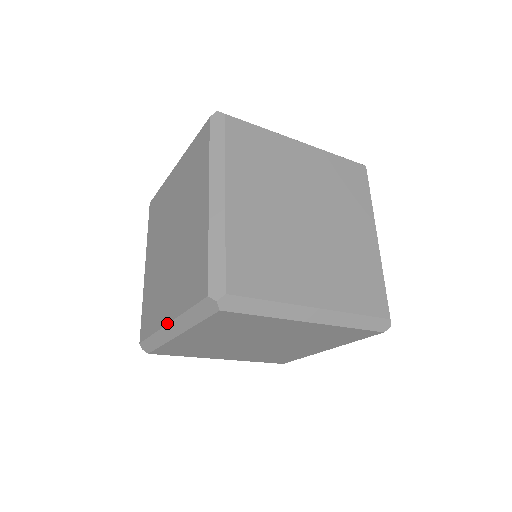
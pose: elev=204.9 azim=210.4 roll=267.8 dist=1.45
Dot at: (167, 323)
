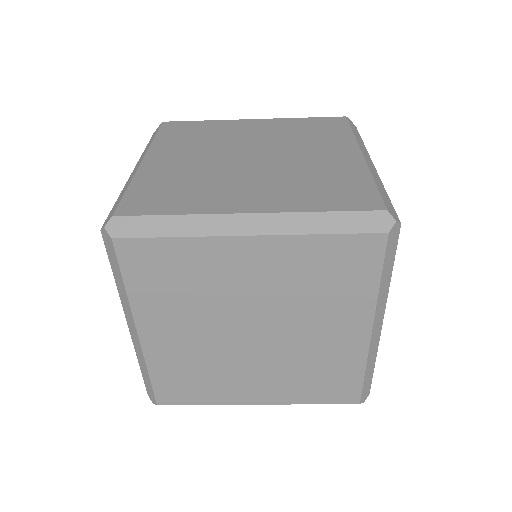
Dot at: (247, 212)
